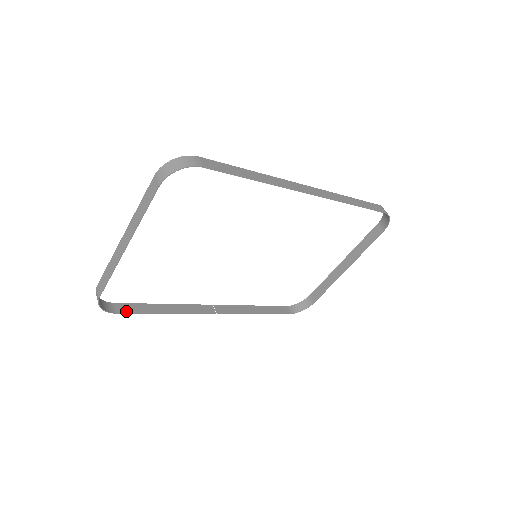
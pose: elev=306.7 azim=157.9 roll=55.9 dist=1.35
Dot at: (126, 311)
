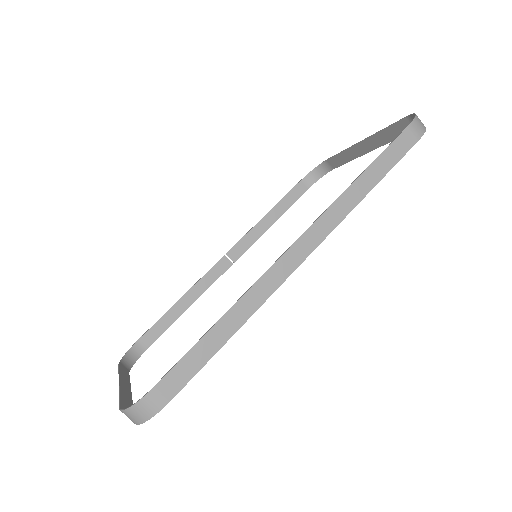
Dot at: (154, 339)
